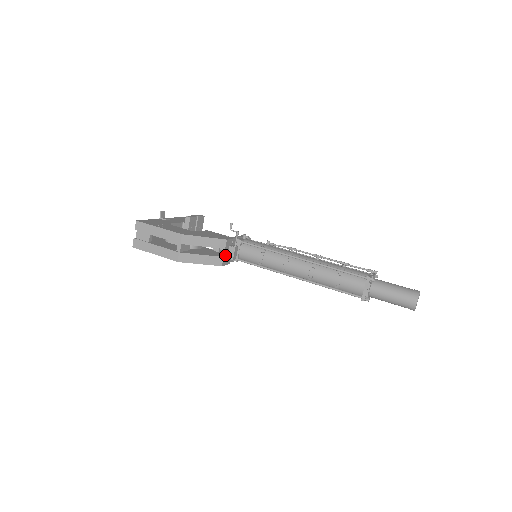
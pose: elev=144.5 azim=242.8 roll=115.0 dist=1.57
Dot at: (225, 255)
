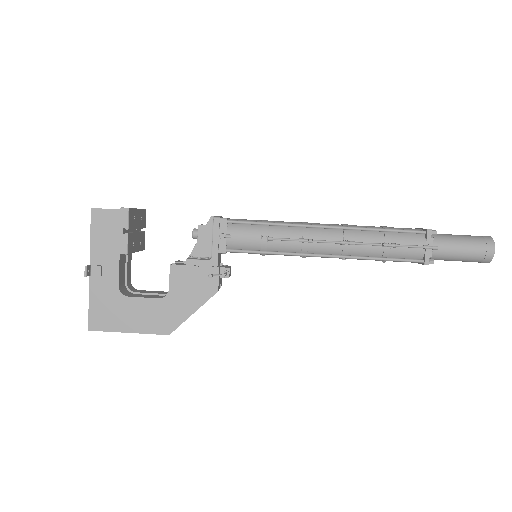
Dot at: (220, 283)
